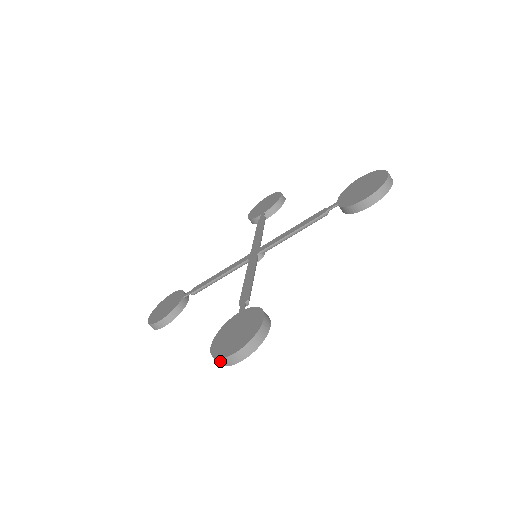
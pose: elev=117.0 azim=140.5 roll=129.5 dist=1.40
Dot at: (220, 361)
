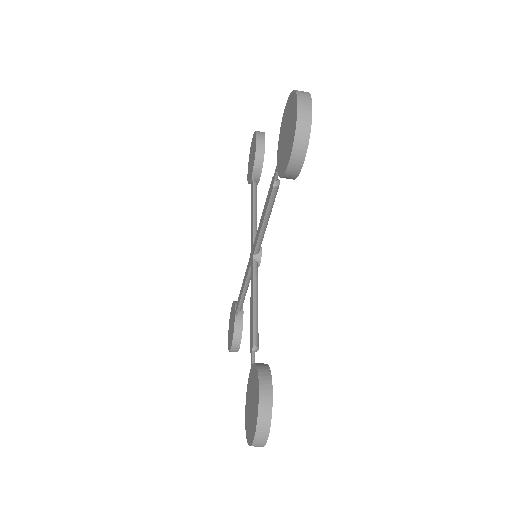
Dot at: occluded
